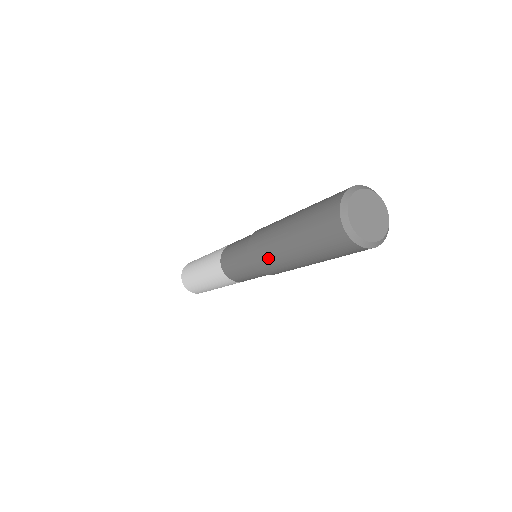
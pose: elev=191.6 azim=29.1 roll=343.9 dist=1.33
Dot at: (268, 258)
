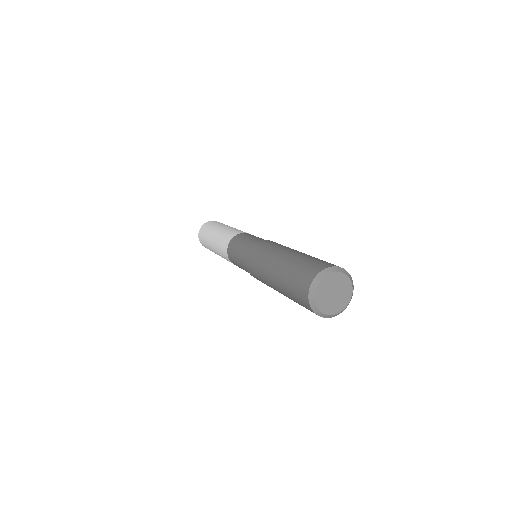
Dot at: (261, 281)
